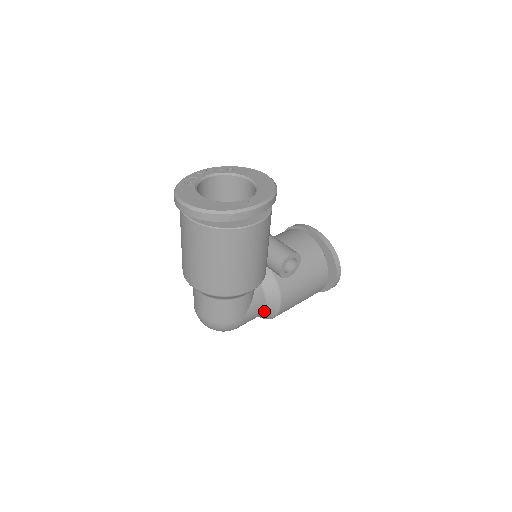
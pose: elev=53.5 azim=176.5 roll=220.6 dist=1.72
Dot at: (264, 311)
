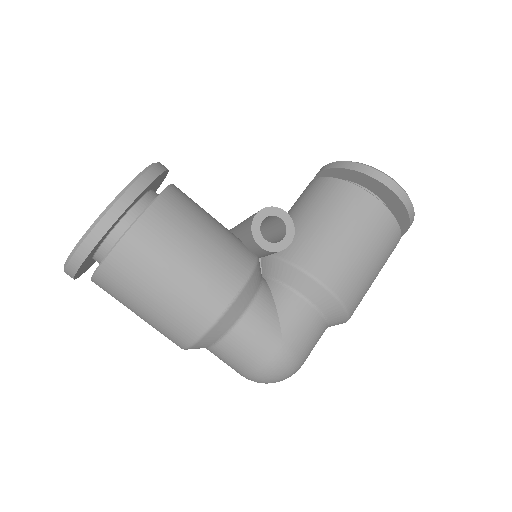
Dot at: (318, 311)
